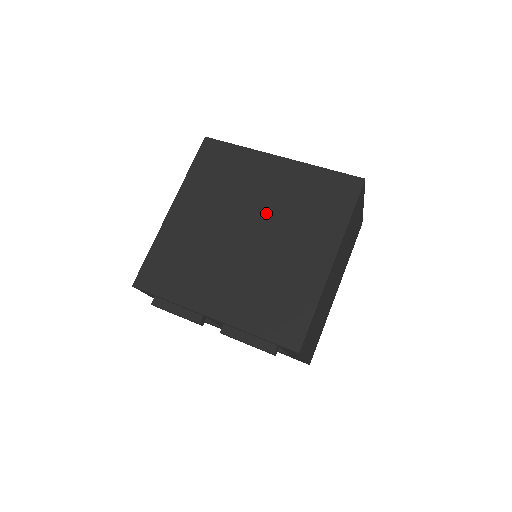
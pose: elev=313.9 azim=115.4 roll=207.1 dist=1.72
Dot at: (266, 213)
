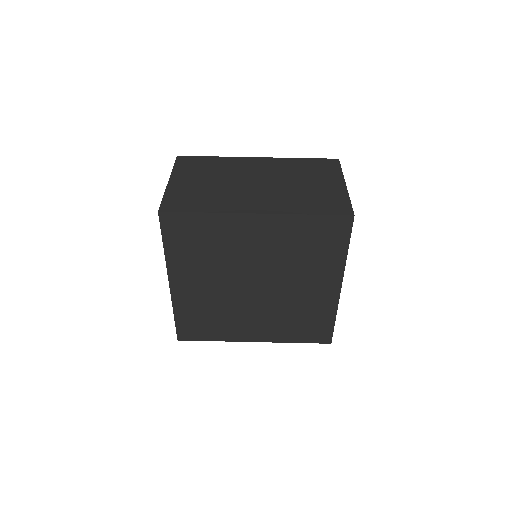
Dot at: (265, 267)
